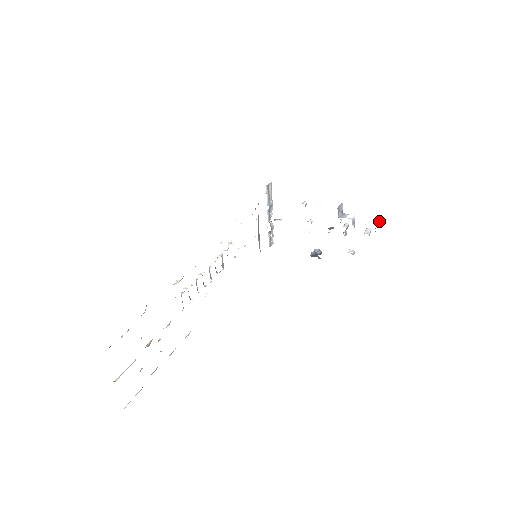
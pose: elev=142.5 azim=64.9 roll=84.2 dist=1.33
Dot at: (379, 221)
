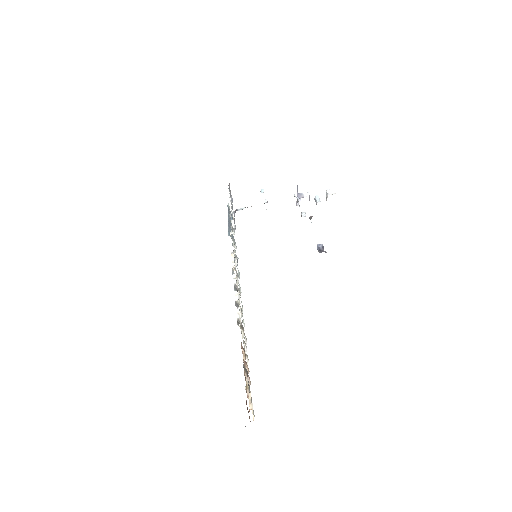
Dot at: (330, 192)
